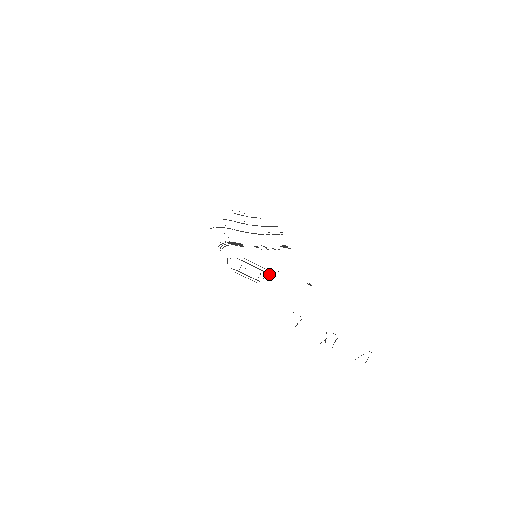
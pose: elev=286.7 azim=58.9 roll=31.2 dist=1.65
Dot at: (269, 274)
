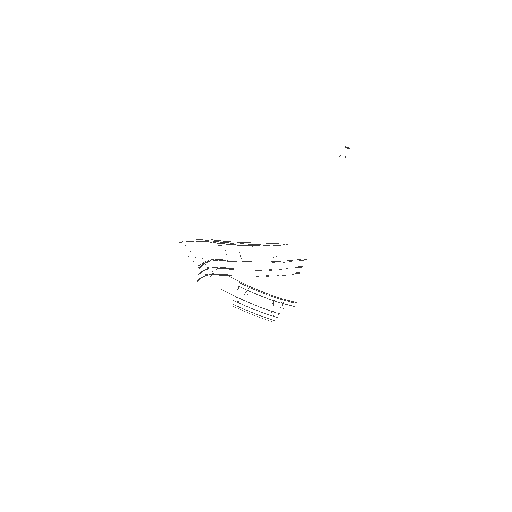
Dot at: (288, 300)
